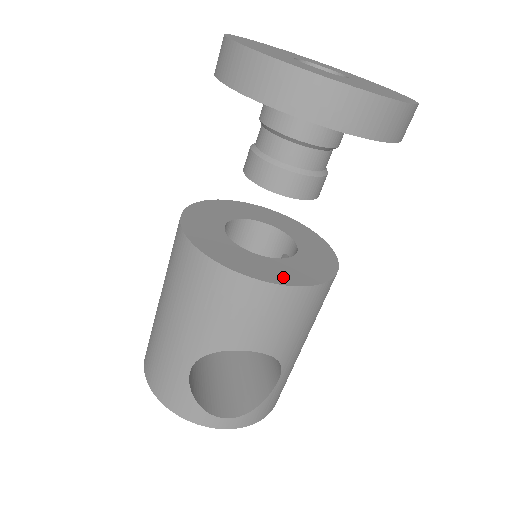
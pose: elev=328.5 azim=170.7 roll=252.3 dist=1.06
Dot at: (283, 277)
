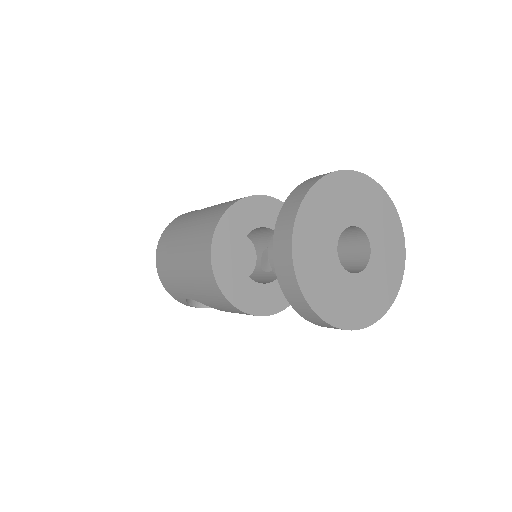
Dot at: (264, 307)
